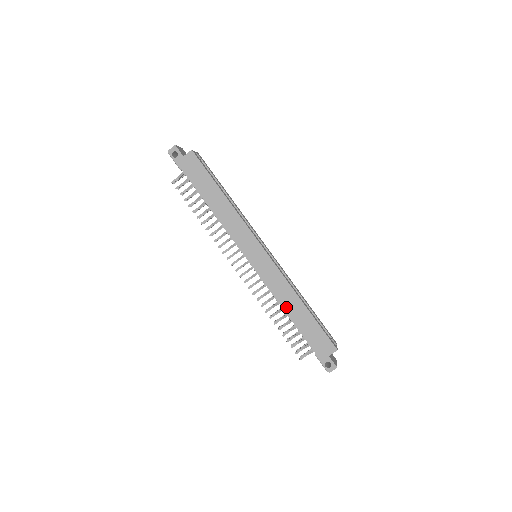
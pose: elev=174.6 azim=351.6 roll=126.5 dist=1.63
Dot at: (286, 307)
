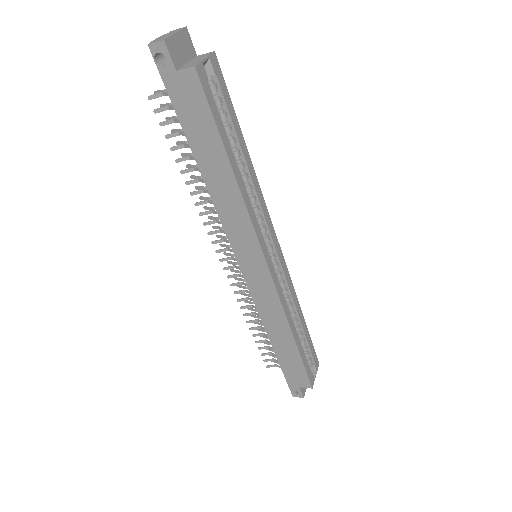
Dot at: (270, 331)
